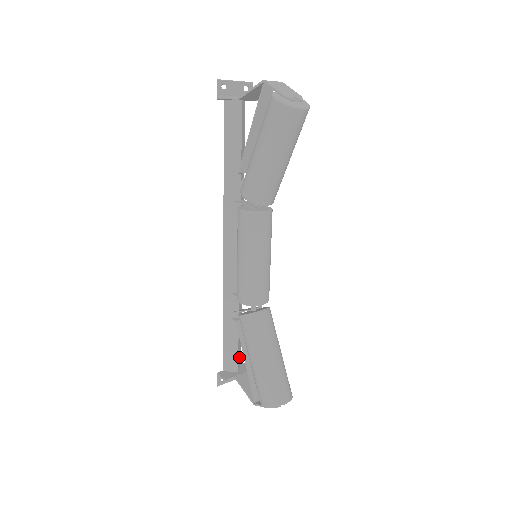
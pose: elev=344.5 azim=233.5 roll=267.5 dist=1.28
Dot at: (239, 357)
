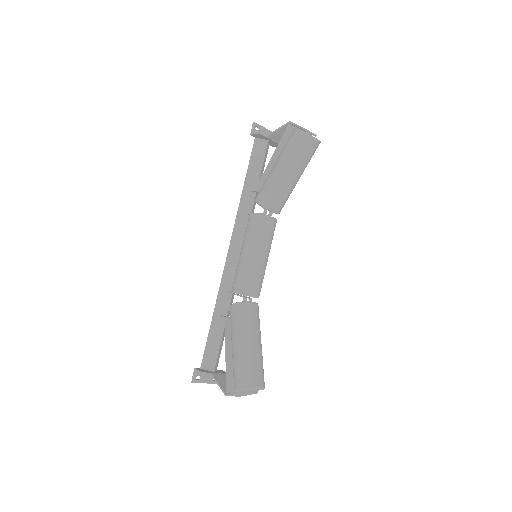
Dot at: (218, 359)
